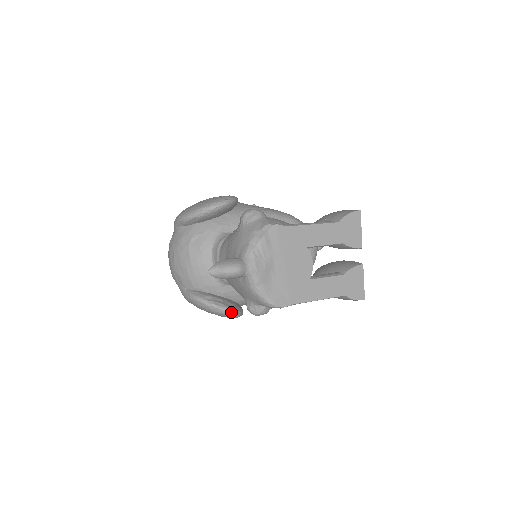
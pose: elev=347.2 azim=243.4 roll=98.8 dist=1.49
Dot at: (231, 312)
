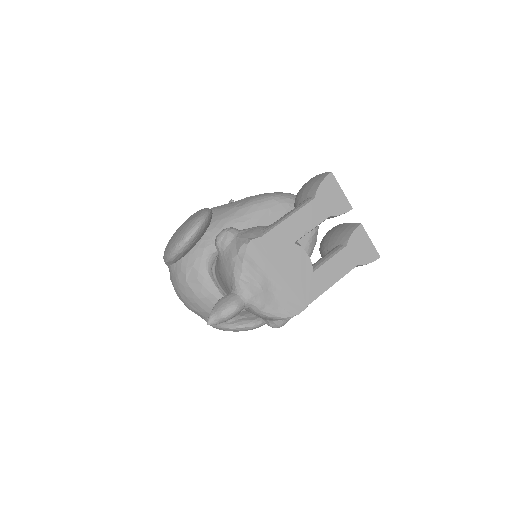
Dot at: (258, 324)
